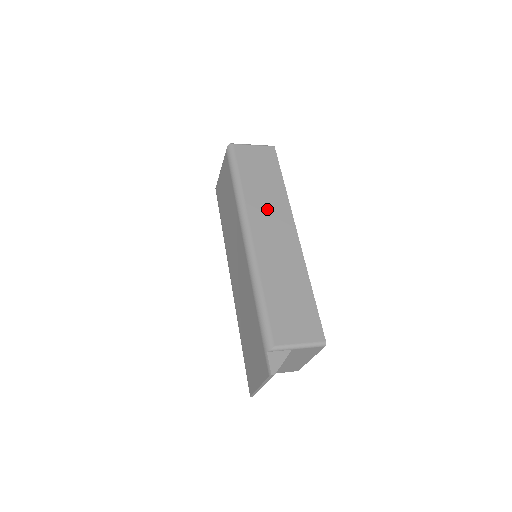
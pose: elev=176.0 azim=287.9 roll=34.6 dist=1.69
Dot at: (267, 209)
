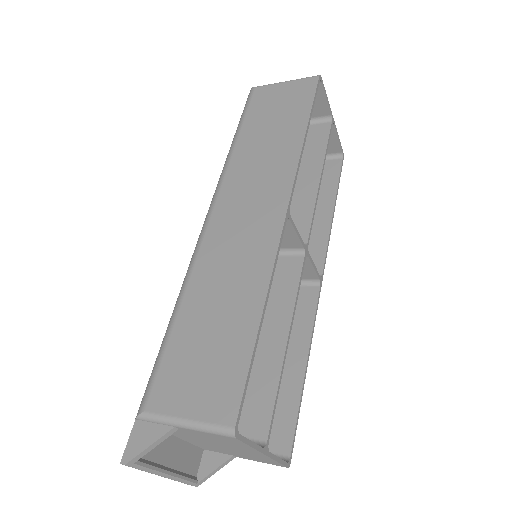
Dot at: (255, 177)
